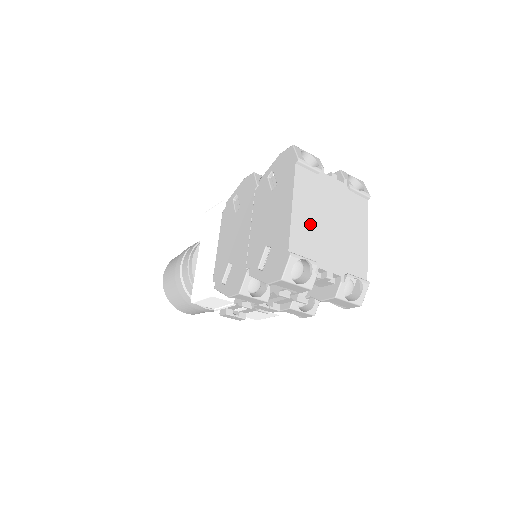
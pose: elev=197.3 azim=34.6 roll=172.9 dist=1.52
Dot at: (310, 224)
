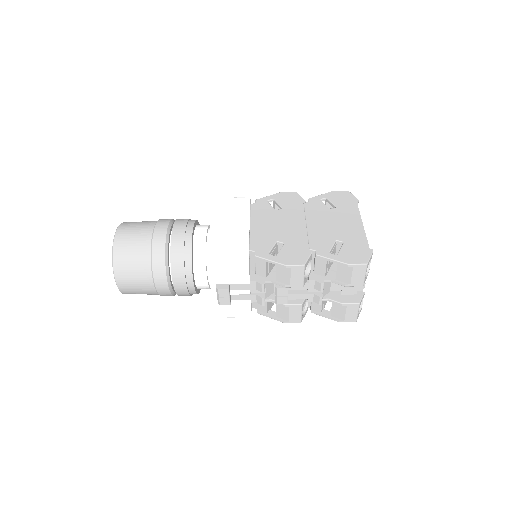
Dot at: occluded
